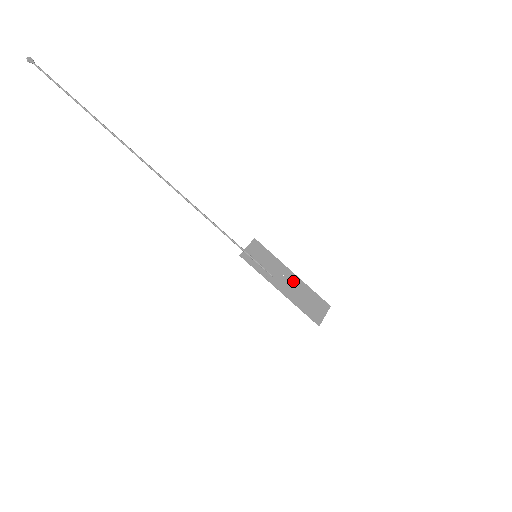
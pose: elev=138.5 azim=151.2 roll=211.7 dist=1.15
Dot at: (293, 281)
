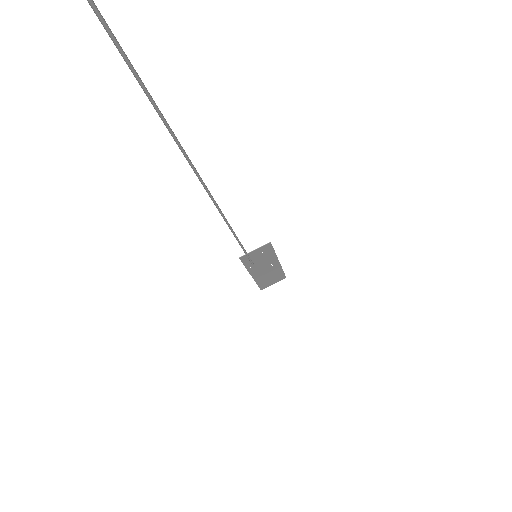
Dot at: (272, 268)
